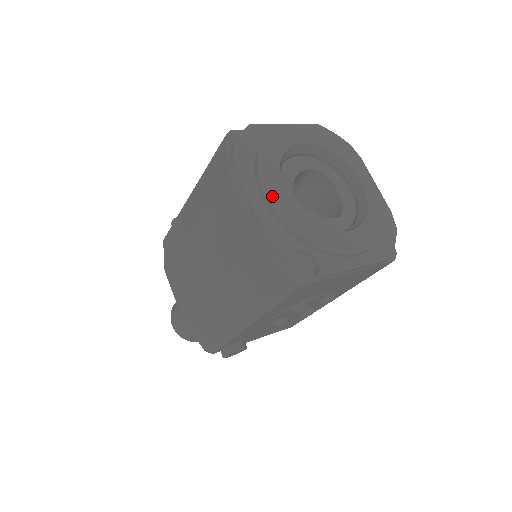
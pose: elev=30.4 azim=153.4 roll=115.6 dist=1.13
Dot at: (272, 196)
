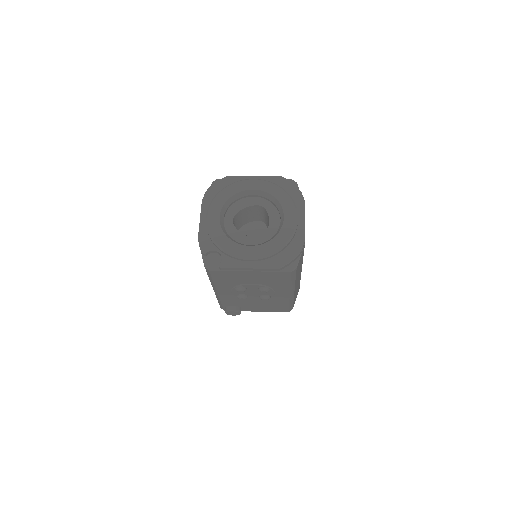
Dot at: (209, 219)
